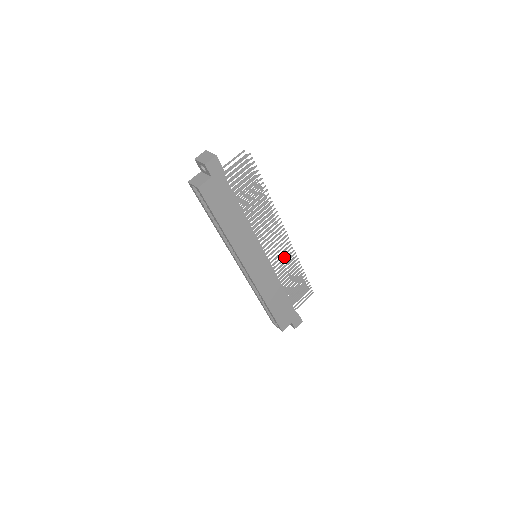
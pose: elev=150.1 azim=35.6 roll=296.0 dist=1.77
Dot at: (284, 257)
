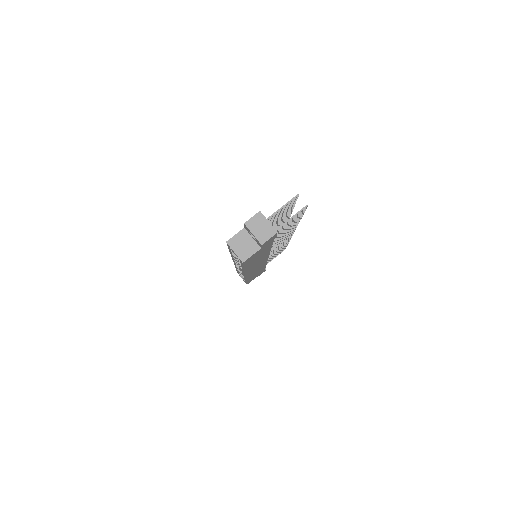
Dot at: occluded
